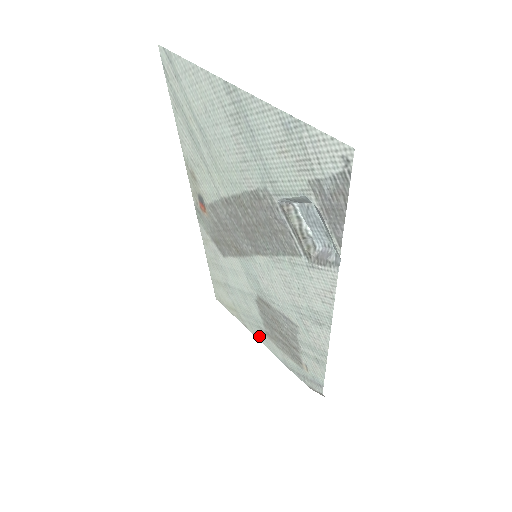
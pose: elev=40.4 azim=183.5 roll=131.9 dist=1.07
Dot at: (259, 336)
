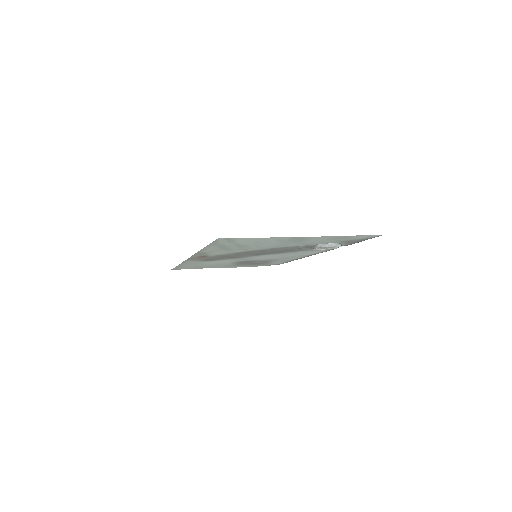
Dot at: (222, 267)
